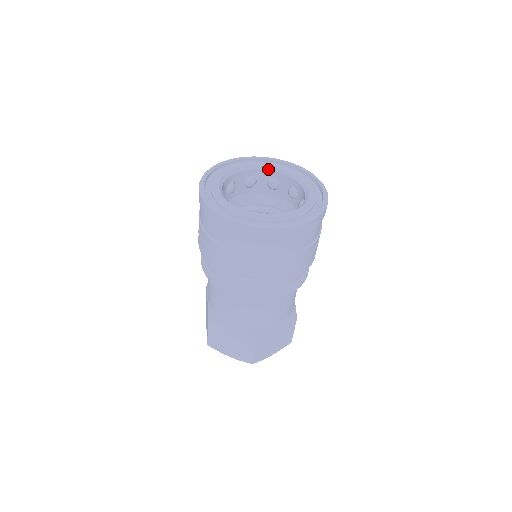
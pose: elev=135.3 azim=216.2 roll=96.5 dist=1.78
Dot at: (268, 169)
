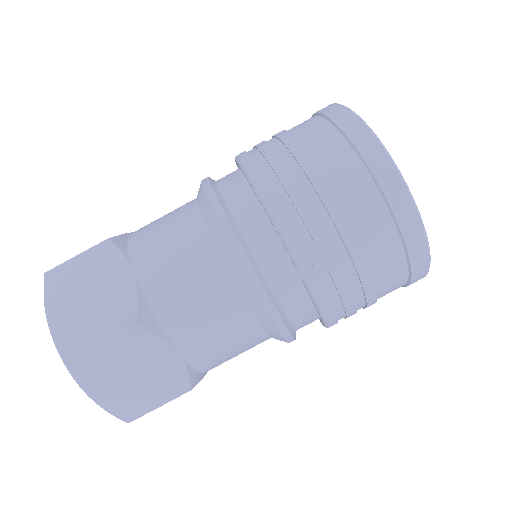
Dot at: occluded
